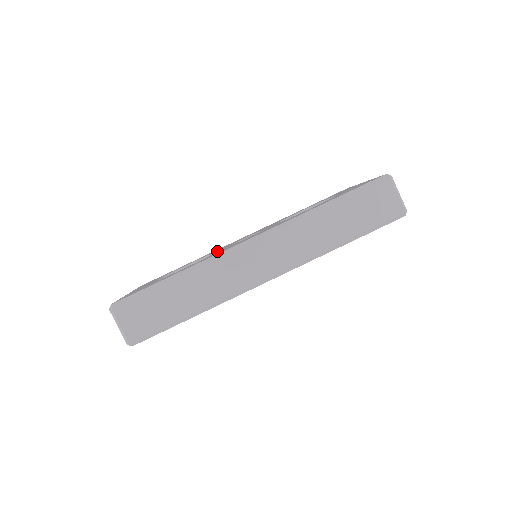
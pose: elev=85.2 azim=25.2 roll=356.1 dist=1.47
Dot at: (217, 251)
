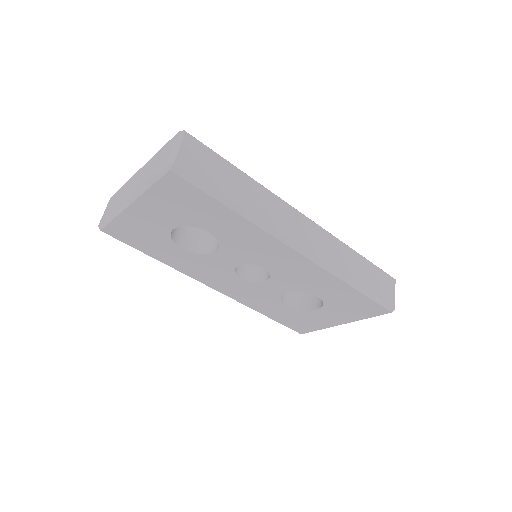
Dot at: occluded
